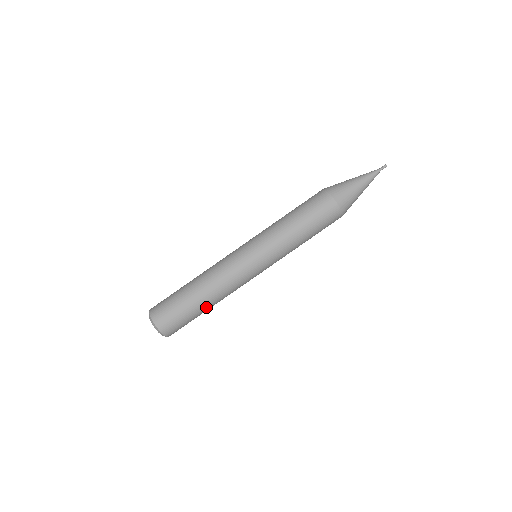
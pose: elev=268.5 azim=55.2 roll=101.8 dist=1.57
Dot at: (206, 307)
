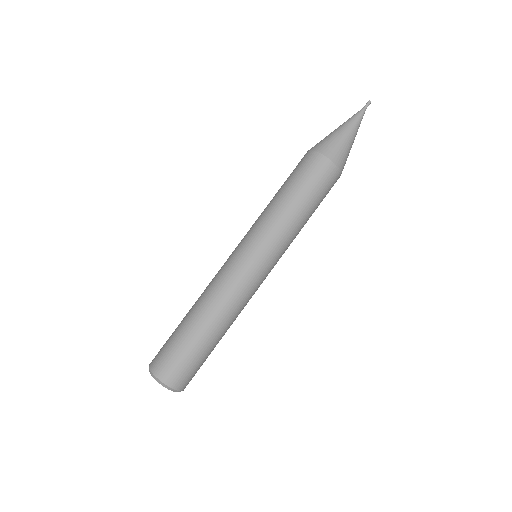
Dot at: (211, 334)
